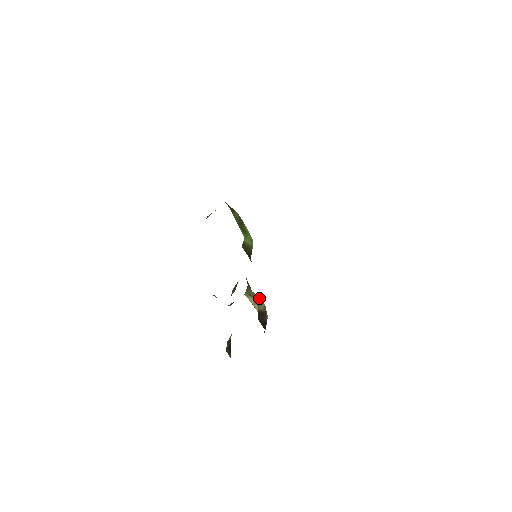
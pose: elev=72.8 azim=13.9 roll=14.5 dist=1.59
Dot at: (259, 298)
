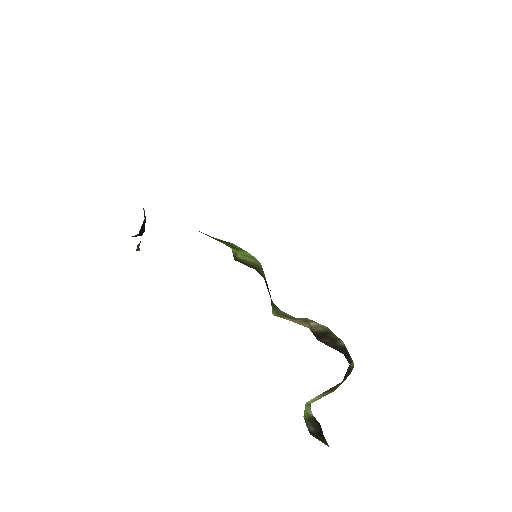
Dot at: (309, 320)
